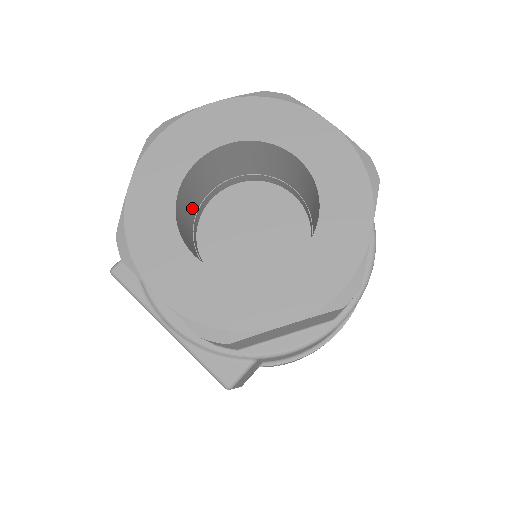
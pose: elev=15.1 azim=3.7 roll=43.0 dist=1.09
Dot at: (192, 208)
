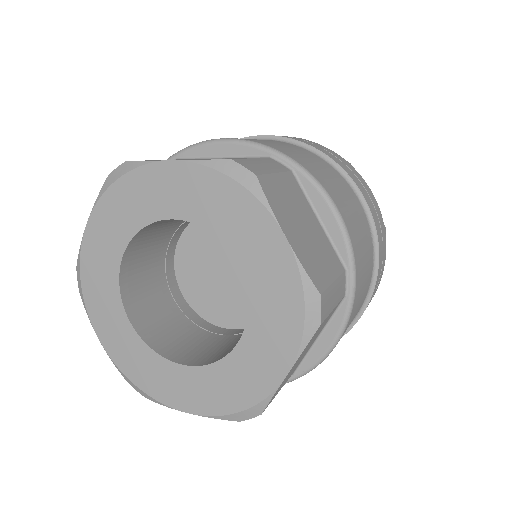
Dot at: (161, 239)
